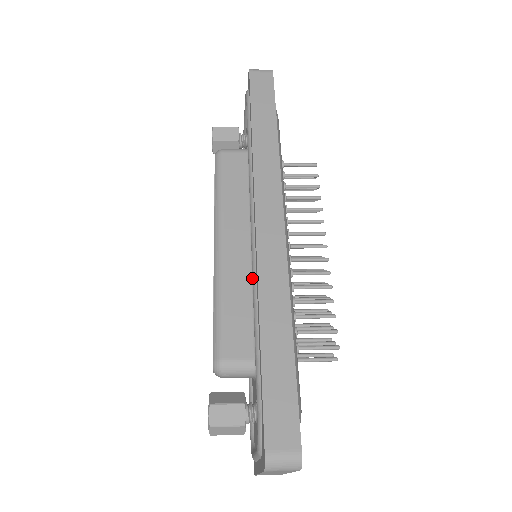
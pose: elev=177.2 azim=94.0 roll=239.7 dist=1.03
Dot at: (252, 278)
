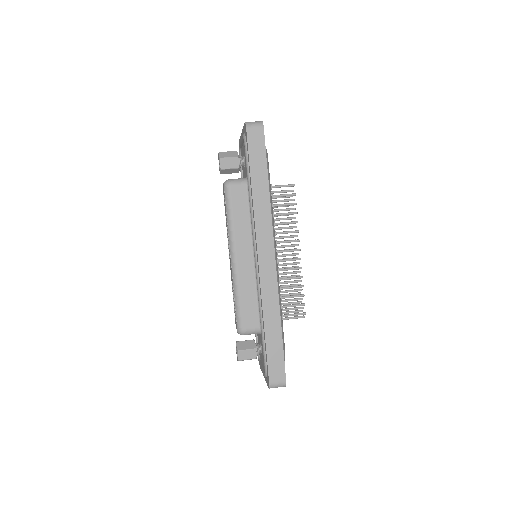
Dot at: occluded
